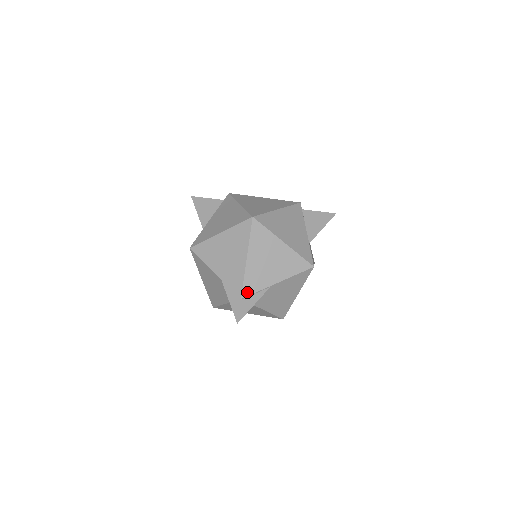
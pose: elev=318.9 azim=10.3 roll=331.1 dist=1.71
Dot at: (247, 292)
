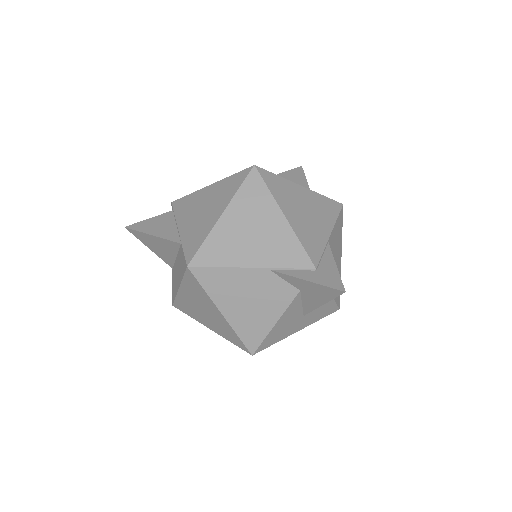
Dot at: (315, 257)
